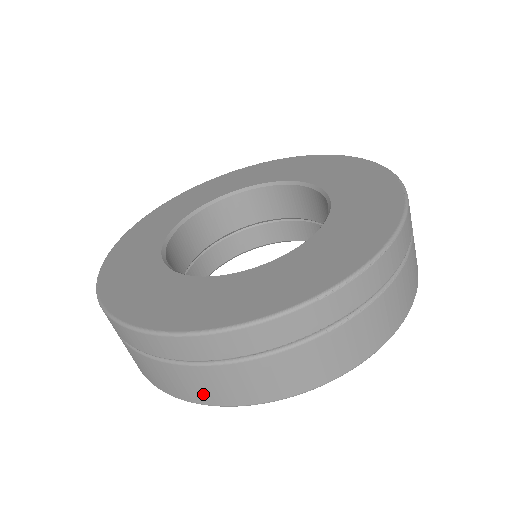
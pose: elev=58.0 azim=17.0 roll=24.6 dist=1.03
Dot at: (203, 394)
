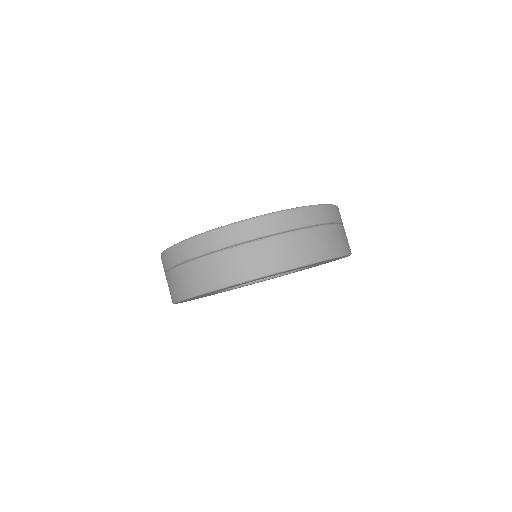
Dot at: (176, 292)
